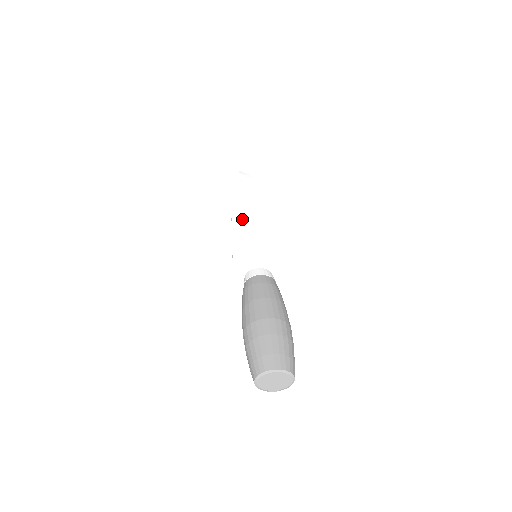
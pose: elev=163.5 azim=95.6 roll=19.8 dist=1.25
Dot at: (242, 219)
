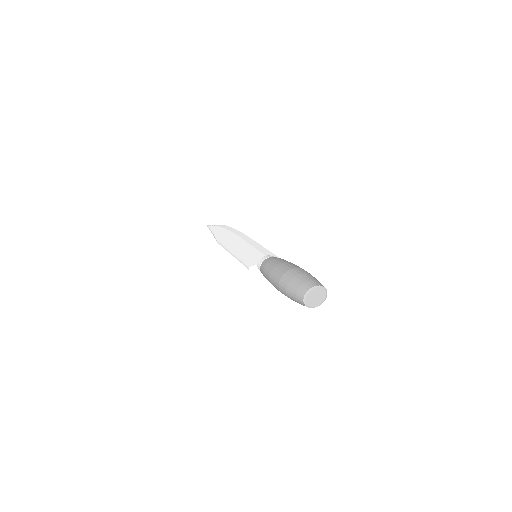
Dot at: (231, 244)
